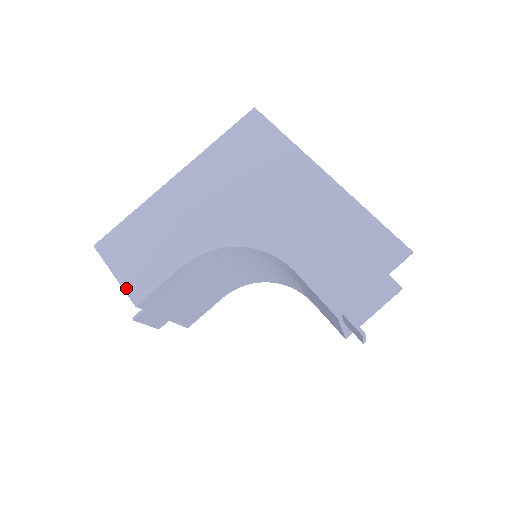
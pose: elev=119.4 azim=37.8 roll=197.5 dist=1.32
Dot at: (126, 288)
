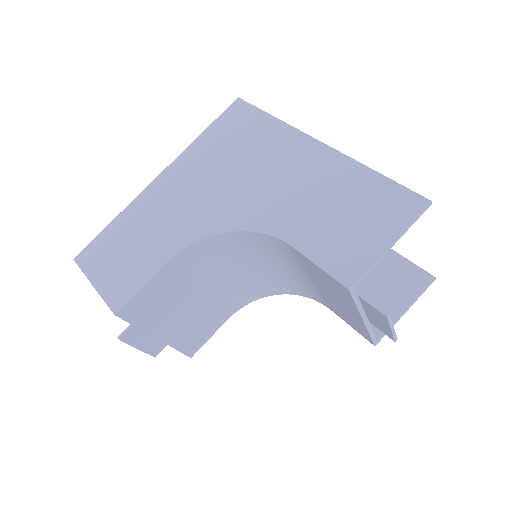
Dot at: (105, 296)
